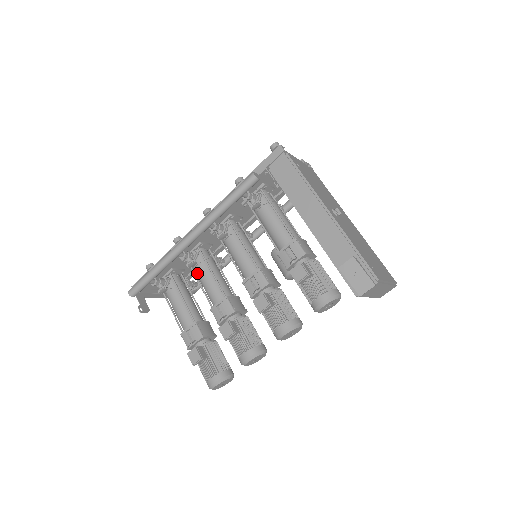
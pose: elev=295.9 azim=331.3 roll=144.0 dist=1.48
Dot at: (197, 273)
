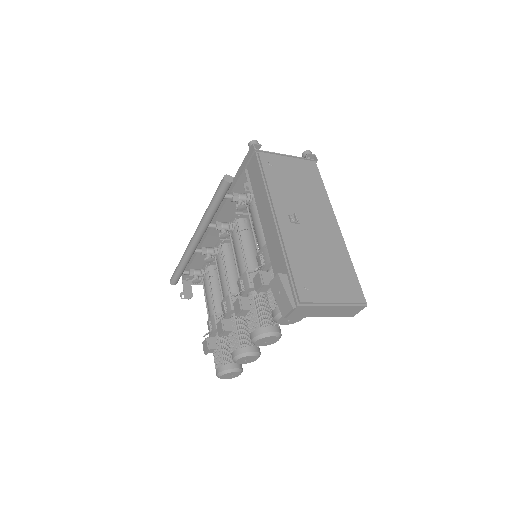
Dot at: (218, 268)
